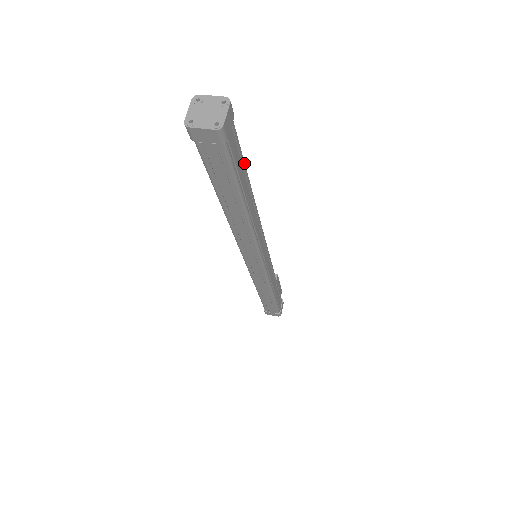
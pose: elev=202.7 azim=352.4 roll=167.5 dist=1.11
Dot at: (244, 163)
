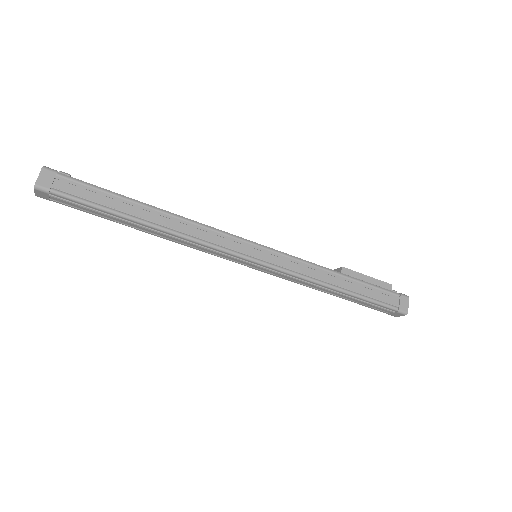
Dot at: (106, 193)
